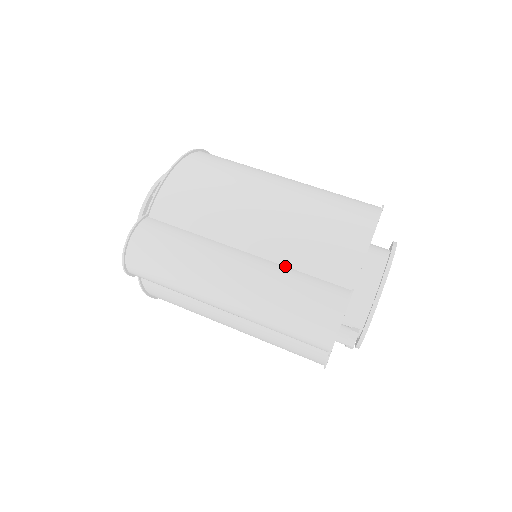
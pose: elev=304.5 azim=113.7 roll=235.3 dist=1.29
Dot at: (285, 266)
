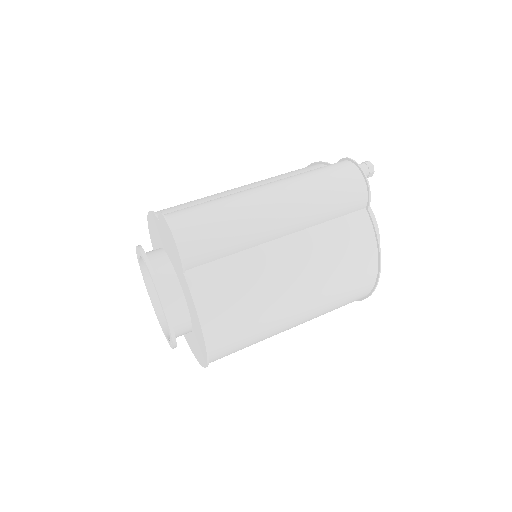
Dot at: occluded
